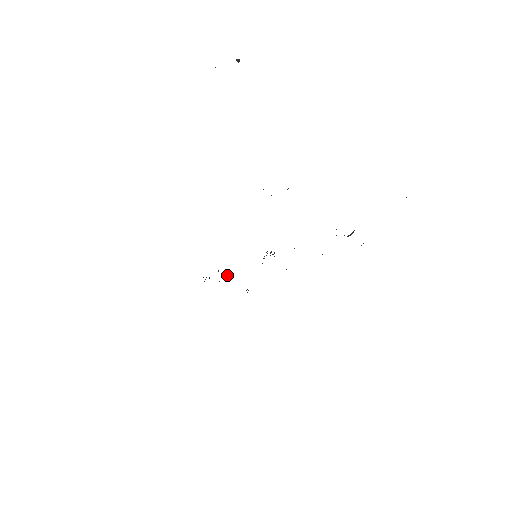
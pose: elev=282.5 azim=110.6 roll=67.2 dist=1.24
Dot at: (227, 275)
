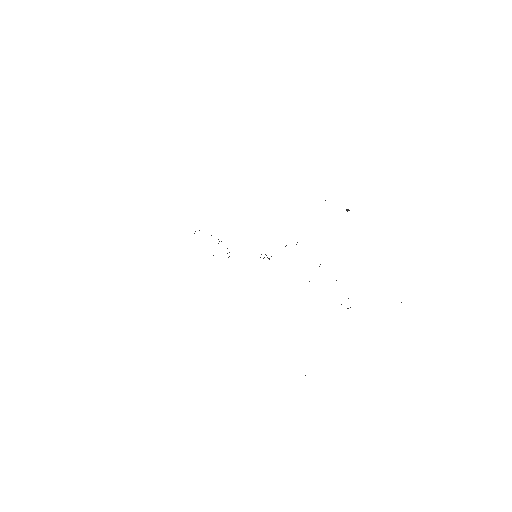
Dot at: occluded
